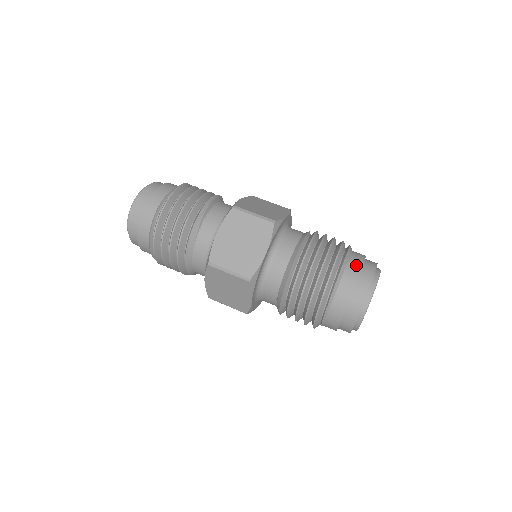
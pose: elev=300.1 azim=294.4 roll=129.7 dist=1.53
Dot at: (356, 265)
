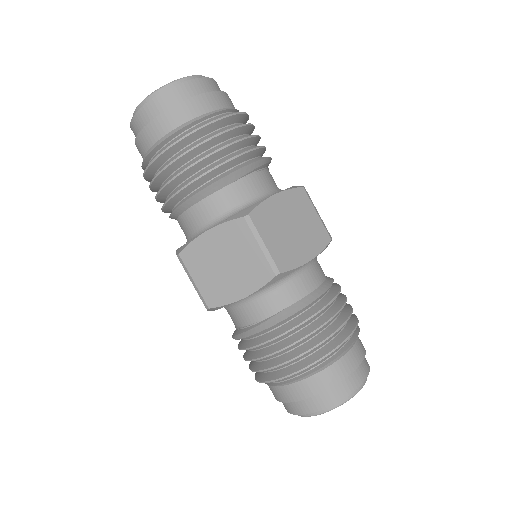
Dot at: (362, 347)
